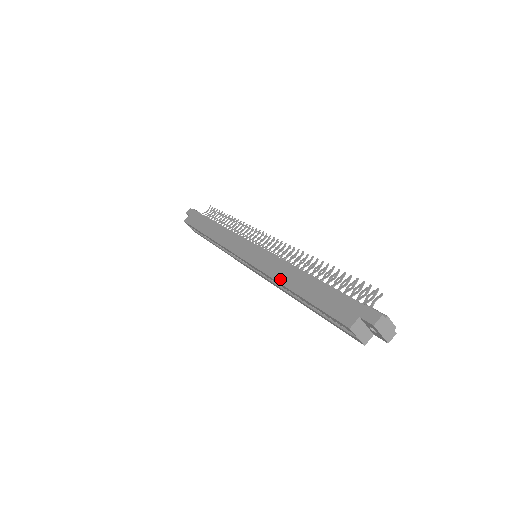
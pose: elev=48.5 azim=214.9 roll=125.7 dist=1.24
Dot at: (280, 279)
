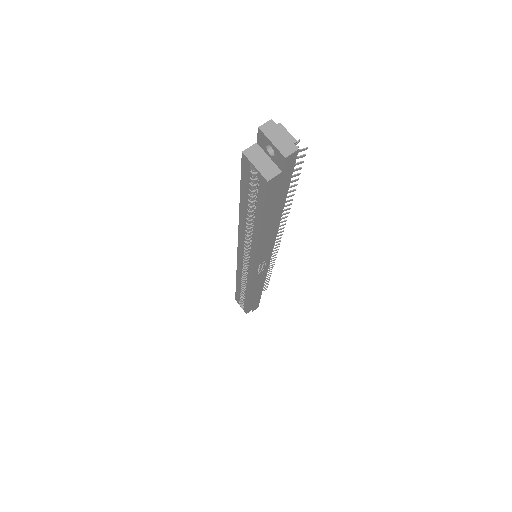
Dot at: occluded
